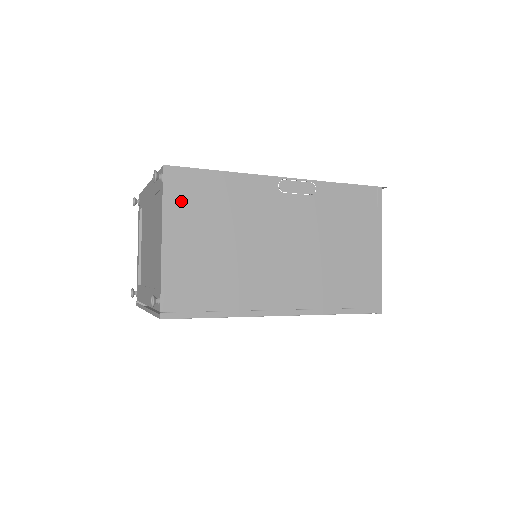
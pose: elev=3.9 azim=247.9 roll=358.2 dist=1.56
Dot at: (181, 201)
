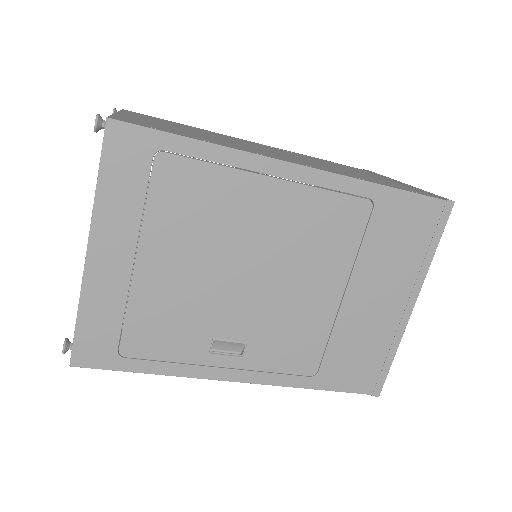
Dot at: (142, 116)
